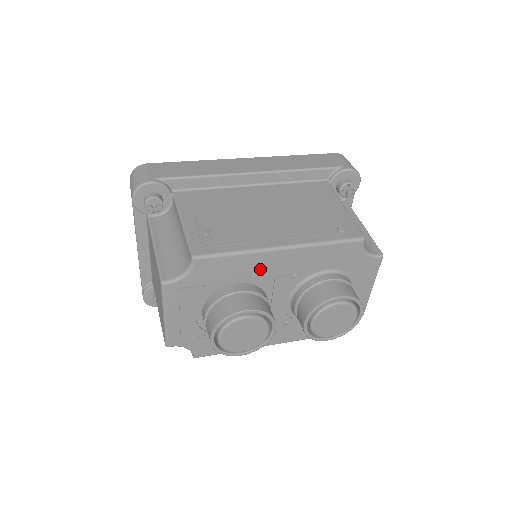
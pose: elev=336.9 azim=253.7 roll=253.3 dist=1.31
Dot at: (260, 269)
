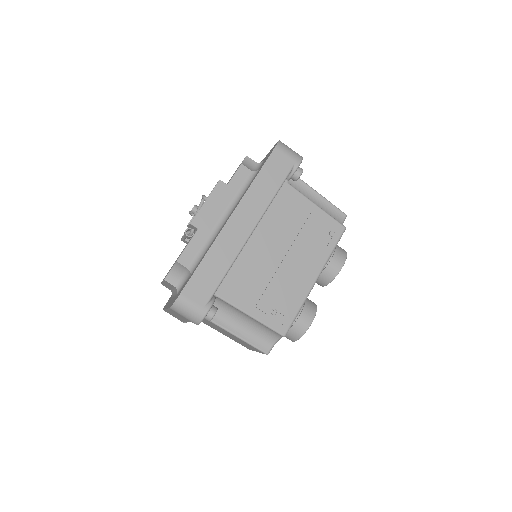
Dot at: occluded
